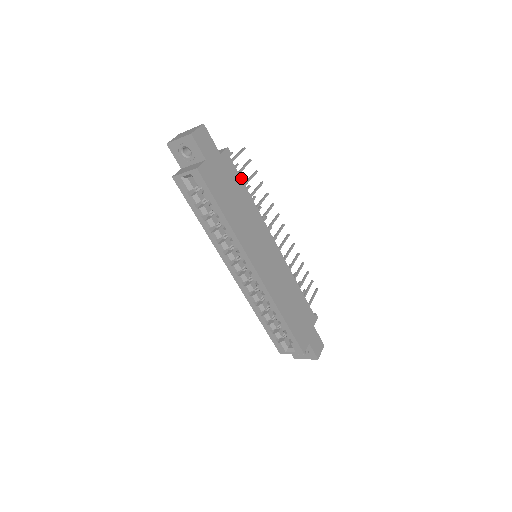
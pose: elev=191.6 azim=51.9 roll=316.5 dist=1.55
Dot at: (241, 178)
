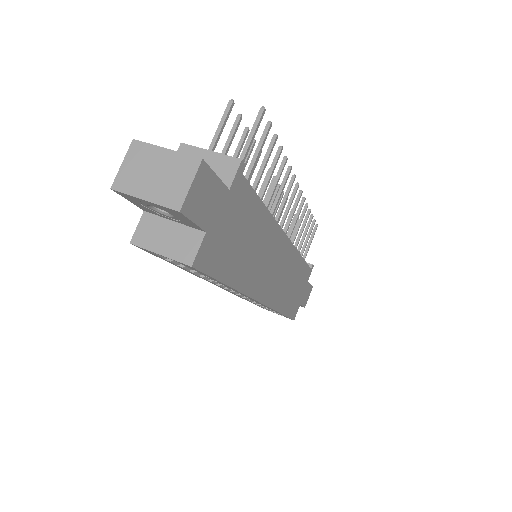
Dot at: (243, 140)
